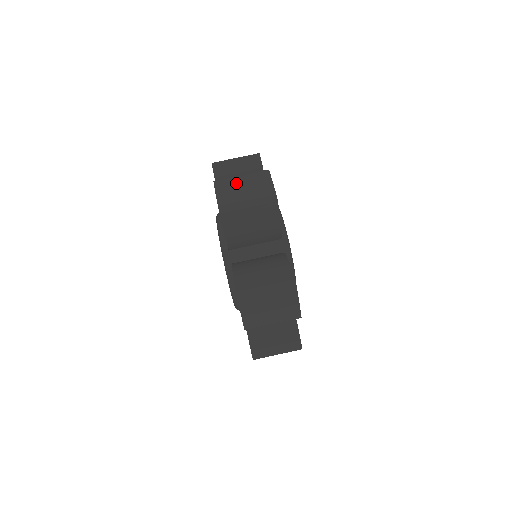
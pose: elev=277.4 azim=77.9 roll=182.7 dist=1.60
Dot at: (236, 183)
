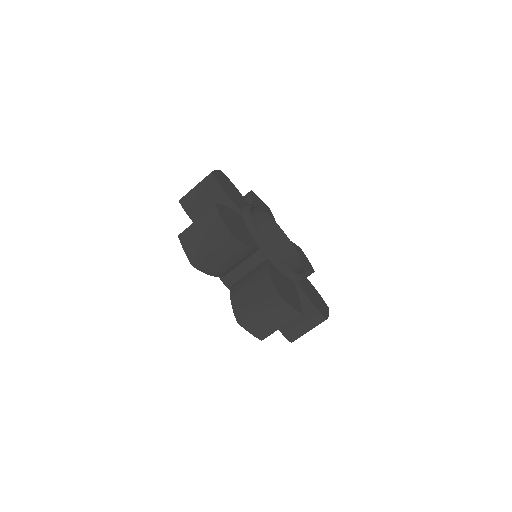
Dot at: (260, 319)
